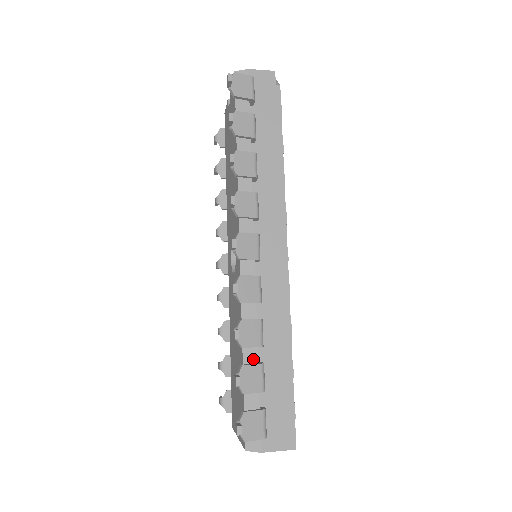
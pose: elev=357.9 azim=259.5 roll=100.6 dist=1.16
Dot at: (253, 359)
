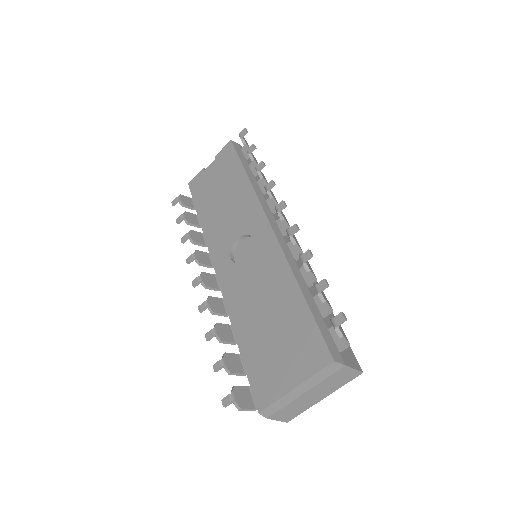
Dot at: (309, 294)
